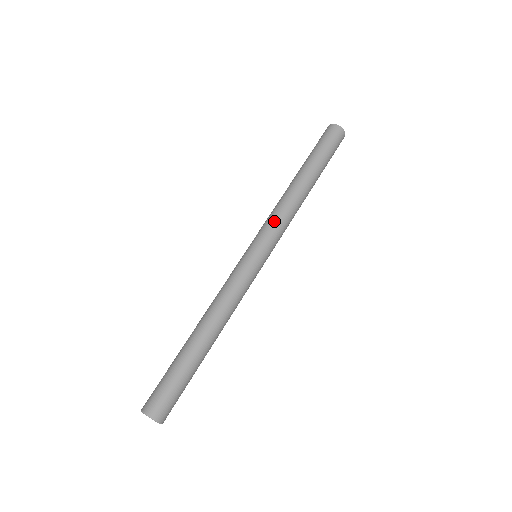
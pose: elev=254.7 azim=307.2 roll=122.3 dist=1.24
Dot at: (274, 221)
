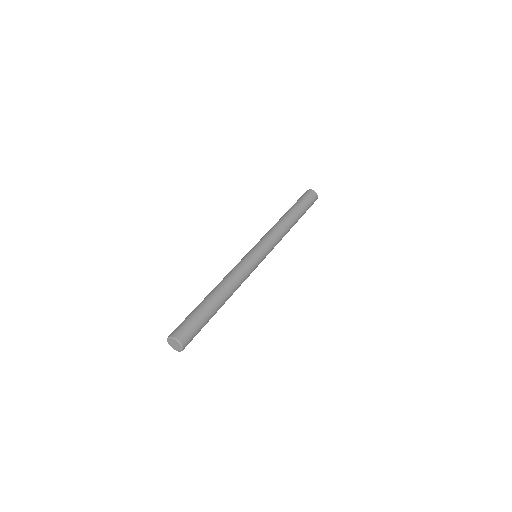
Dot at: (273, 237)
